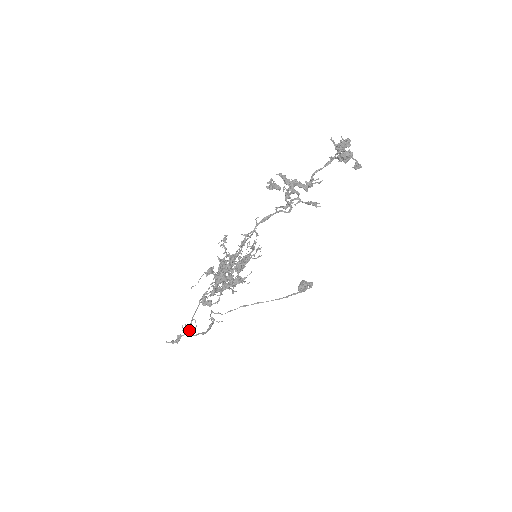
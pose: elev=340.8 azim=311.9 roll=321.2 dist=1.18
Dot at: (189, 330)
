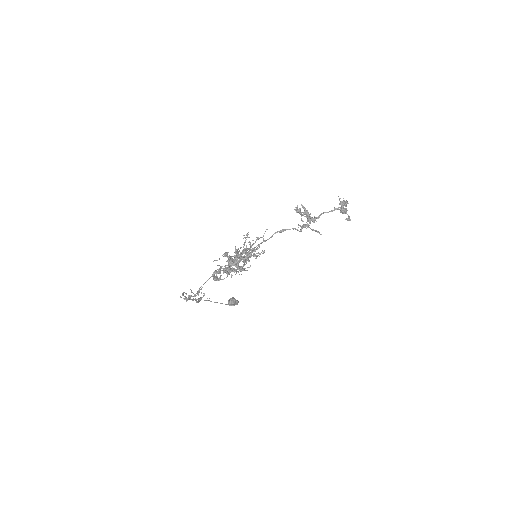
Dot at: (198, 294)
